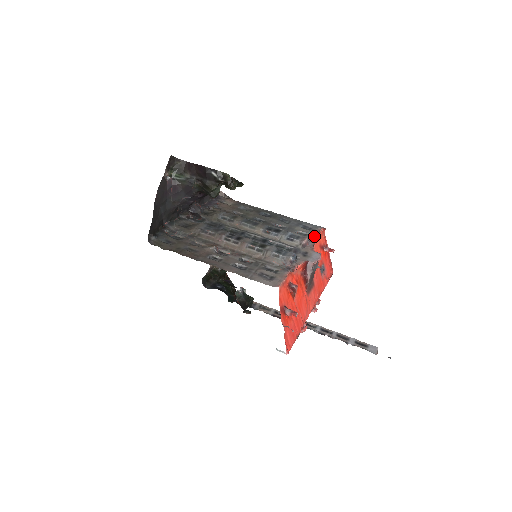
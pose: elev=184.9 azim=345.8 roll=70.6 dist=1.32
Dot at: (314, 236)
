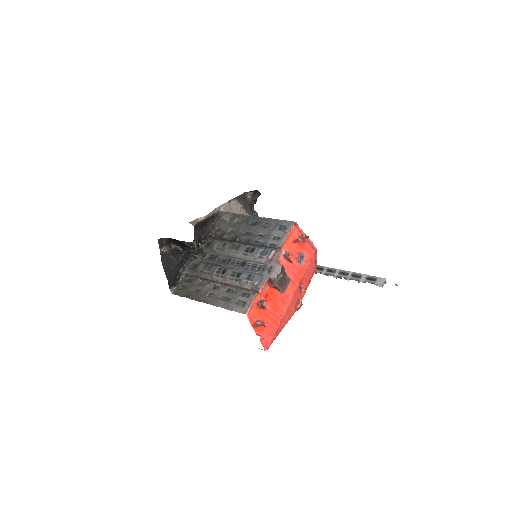
Dot at: (284, 239)
